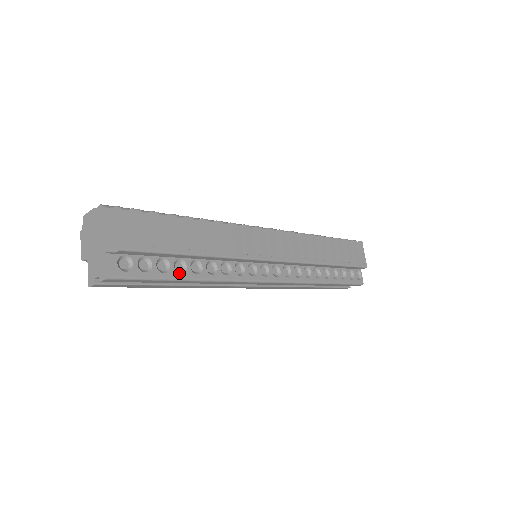
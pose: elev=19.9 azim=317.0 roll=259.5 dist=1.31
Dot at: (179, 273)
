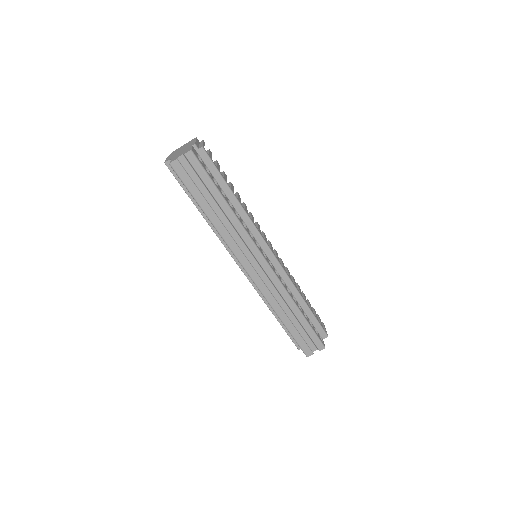
Dot at: occluded
